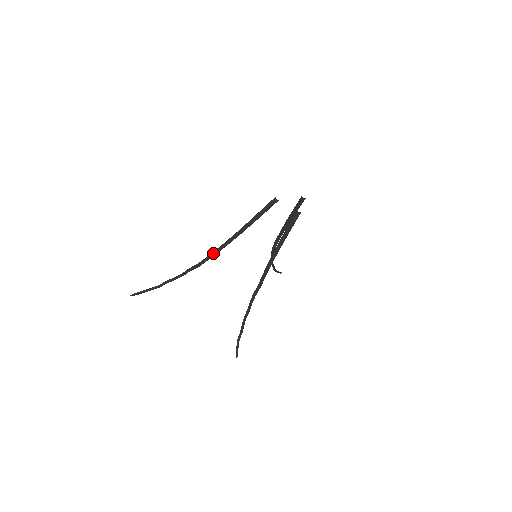
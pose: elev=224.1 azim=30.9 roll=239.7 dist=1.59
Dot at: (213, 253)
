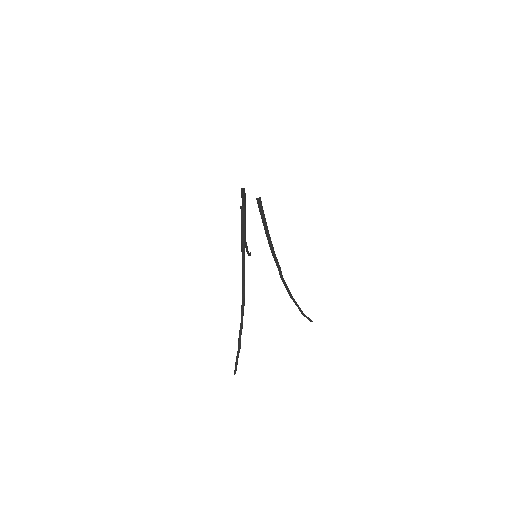
Dot at: (243, 286)
